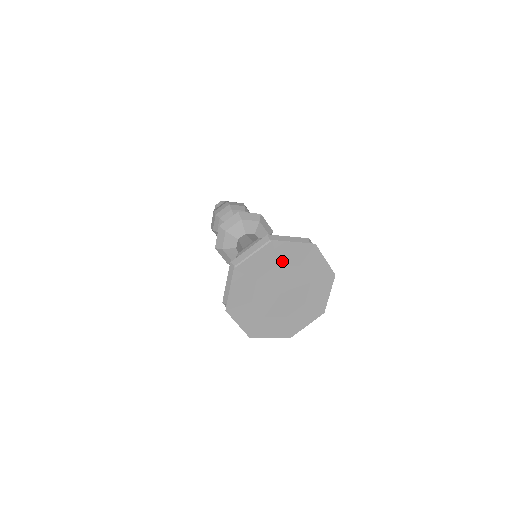
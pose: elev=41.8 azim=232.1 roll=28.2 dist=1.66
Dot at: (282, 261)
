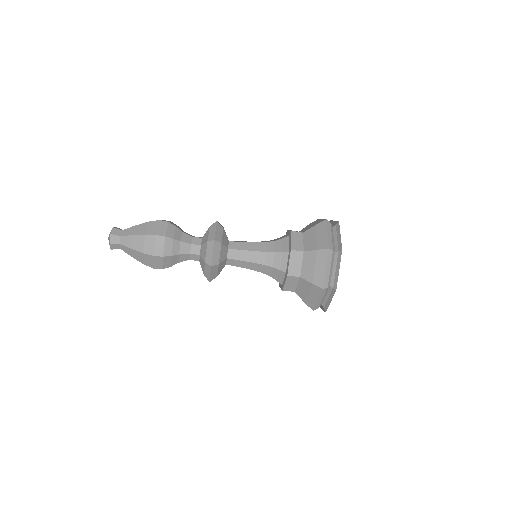
Dot at: occluded
